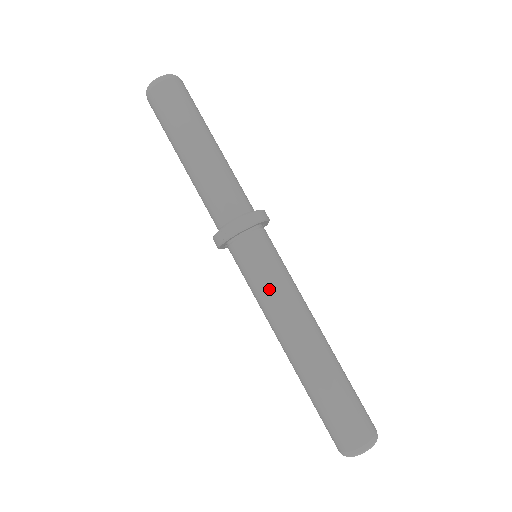
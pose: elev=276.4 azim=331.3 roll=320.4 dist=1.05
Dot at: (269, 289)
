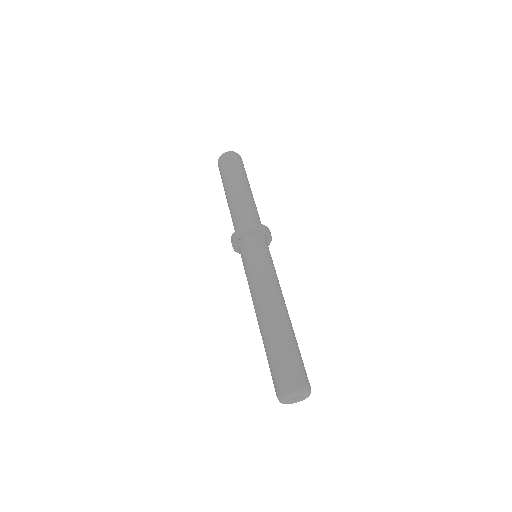
Dot at: (248, 276)
